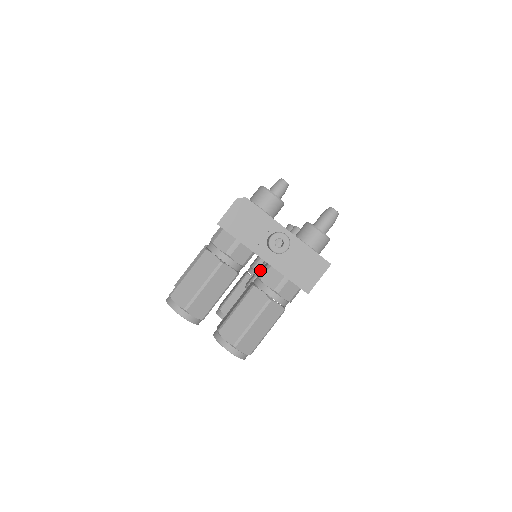
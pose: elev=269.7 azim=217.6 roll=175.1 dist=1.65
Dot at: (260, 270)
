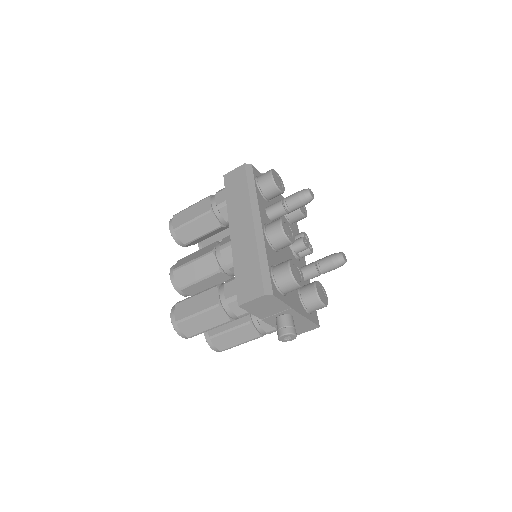
Dot at: occluded
